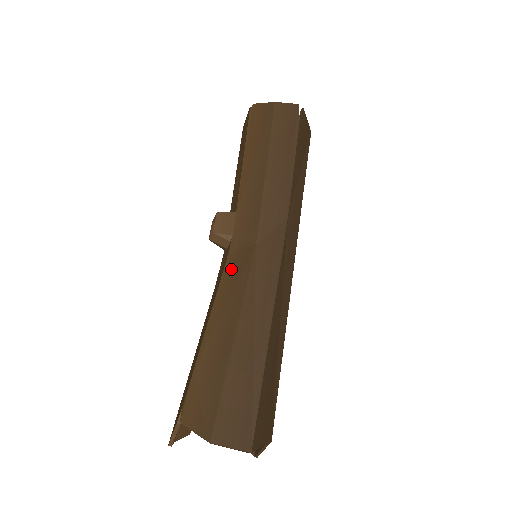
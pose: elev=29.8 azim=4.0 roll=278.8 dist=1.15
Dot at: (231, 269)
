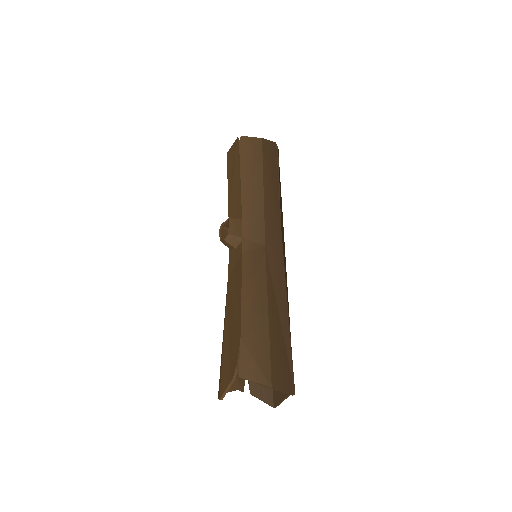
Dot at: (249, 263)
